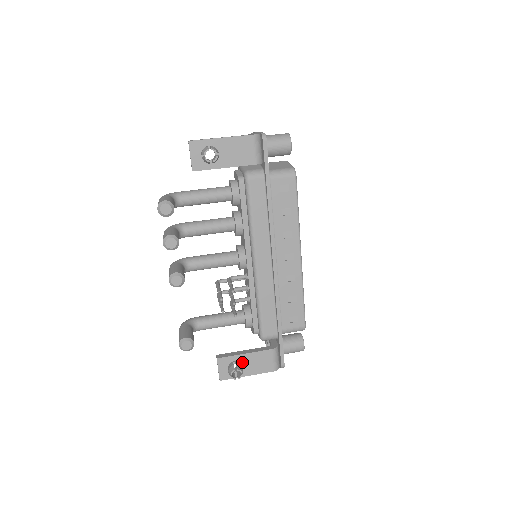
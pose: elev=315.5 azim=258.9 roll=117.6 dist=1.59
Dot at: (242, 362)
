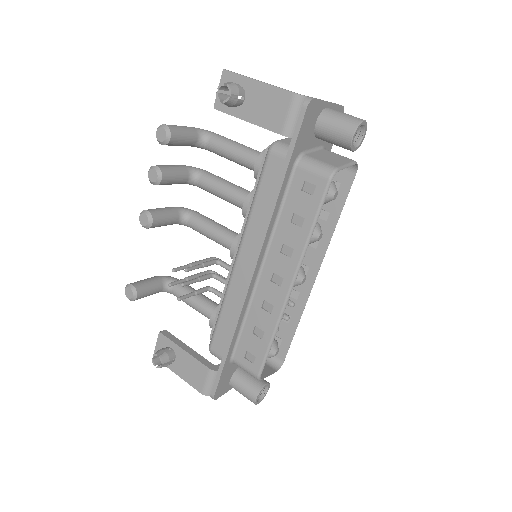
Dot at: (178, 356)
